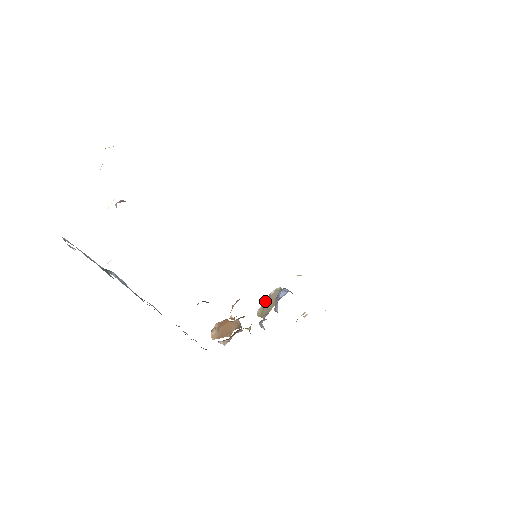
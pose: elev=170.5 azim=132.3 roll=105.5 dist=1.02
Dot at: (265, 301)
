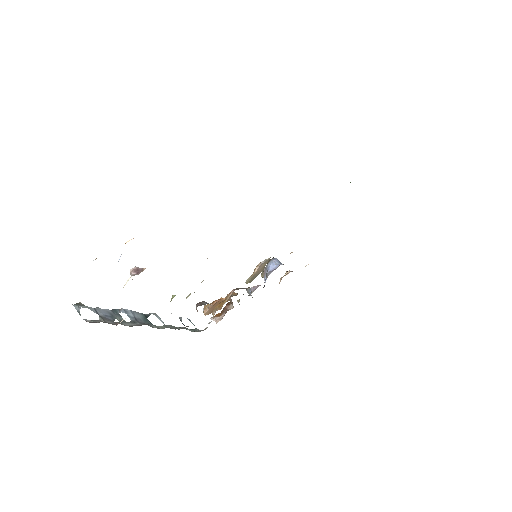
Dot at: (254, 271)
